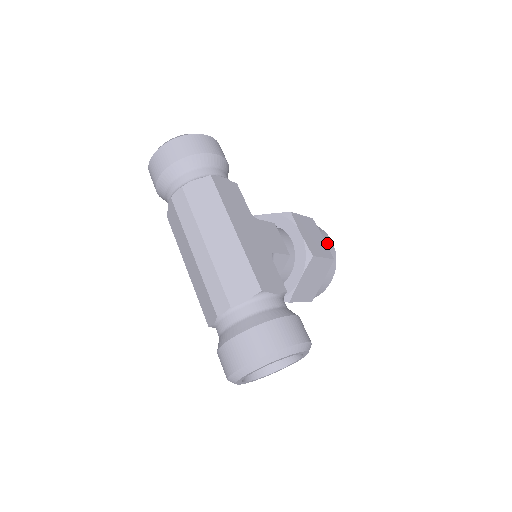
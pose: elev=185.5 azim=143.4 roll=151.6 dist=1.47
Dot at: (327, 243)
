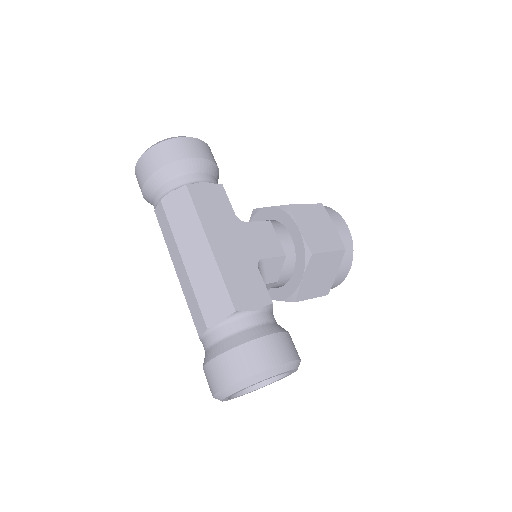
Dot at: (339, 230)
